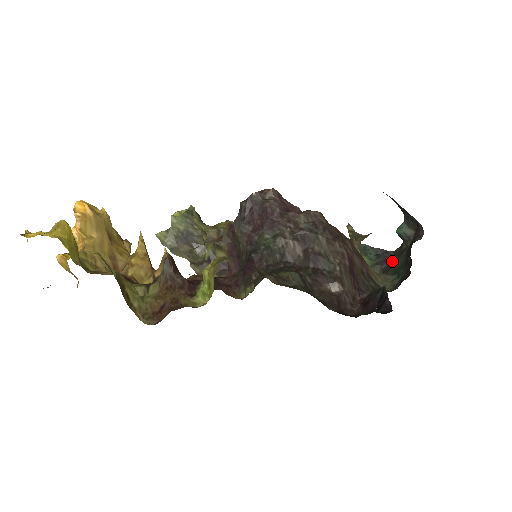
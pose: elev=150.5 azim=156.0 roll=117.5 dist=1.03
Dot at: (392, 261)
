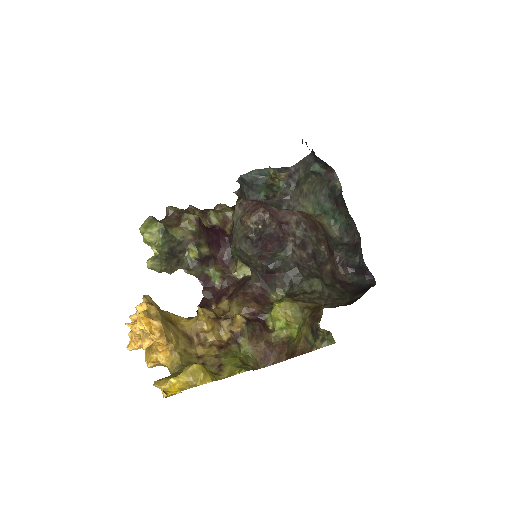
Dot at: (306, 188)
